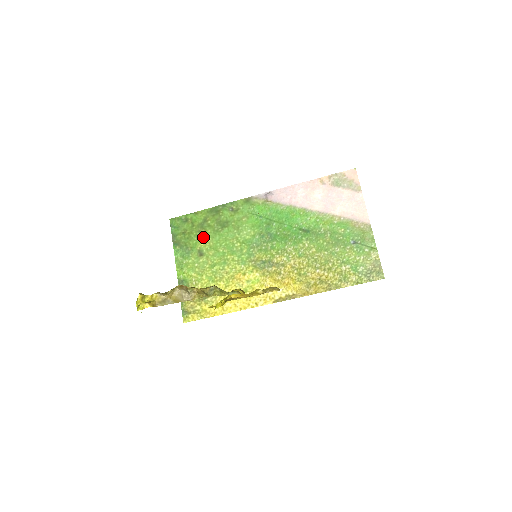
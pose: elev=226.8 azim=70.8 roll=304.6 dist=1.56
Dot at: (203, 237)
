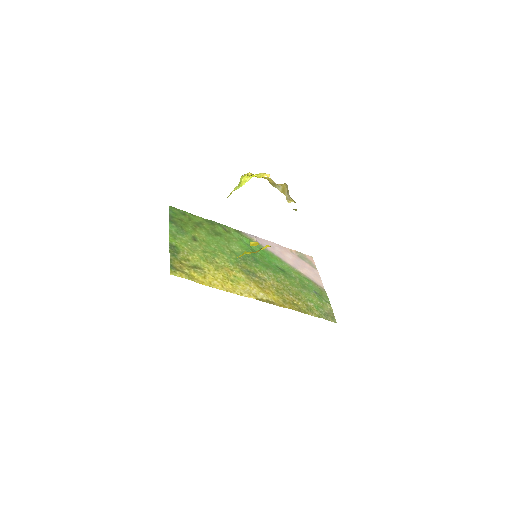
Dot at: (198, 231)
